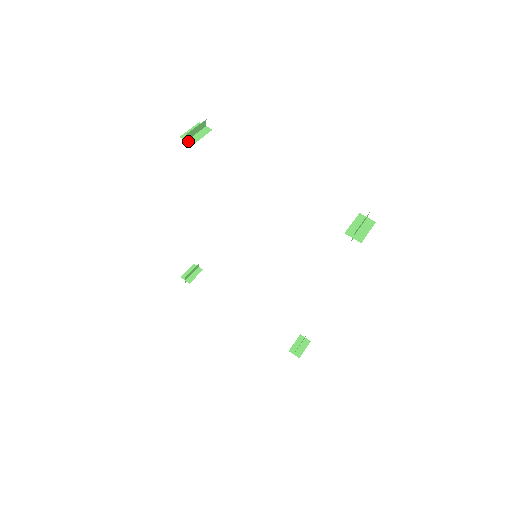
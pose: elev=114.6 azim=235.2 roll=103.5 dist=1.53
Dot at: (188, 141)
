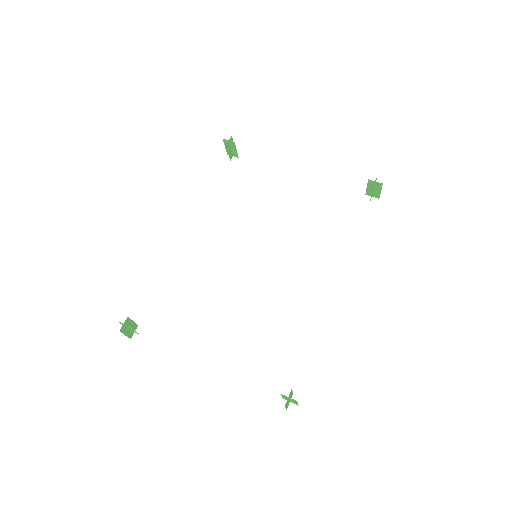
Dot at: (230, 141)
